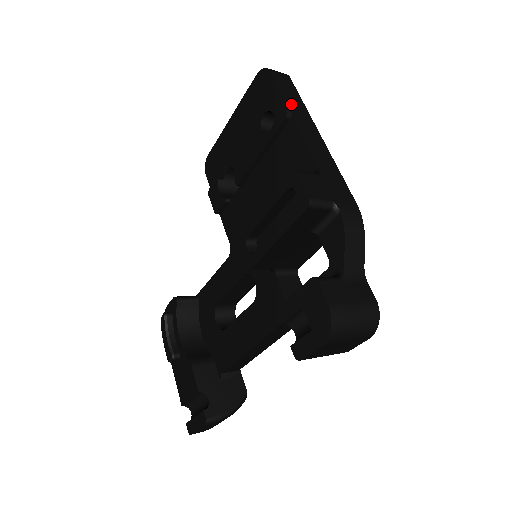
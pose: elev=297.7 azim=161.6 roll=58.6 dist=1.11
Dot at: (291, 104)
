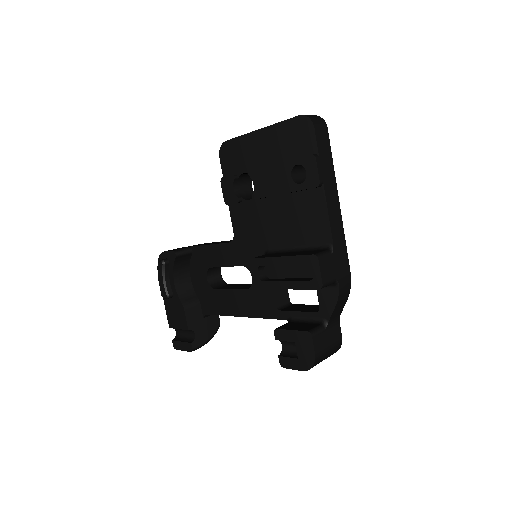
Dot at: (324, 170)
